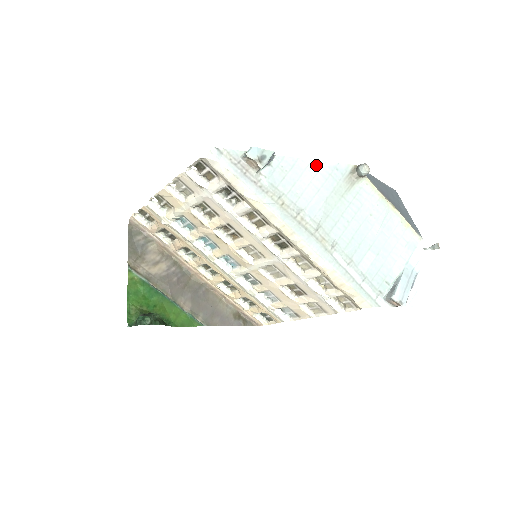
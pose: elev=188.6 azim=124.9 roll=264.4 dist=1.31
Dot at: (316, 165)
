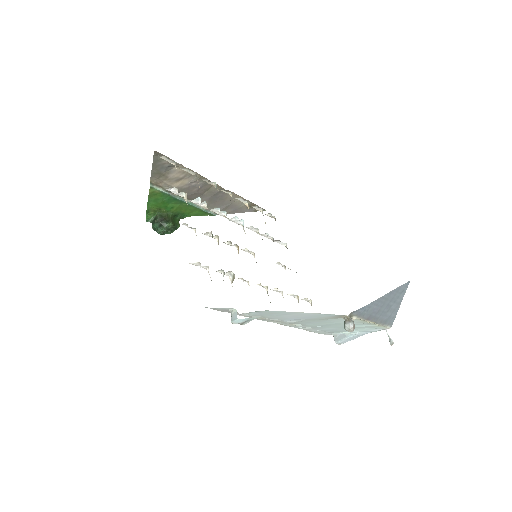
Dot at: (306, 313)
